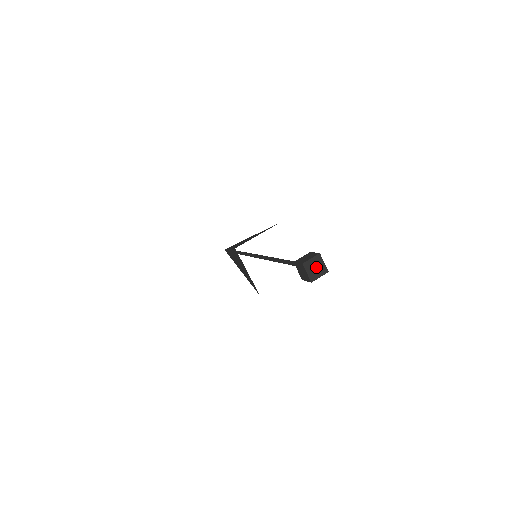
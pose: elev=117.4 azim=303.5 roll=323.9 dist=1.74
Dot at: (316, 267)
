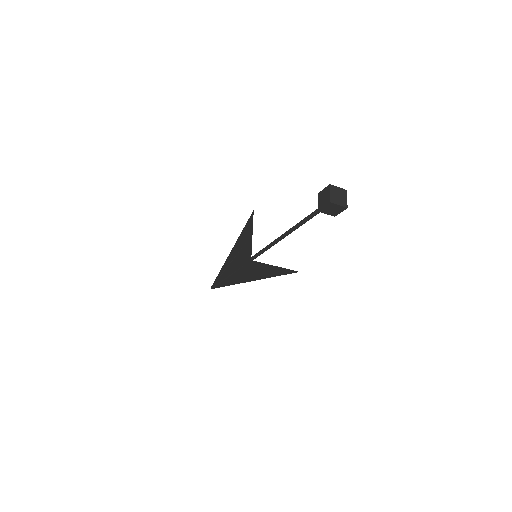
Dot at: (338, 195)
